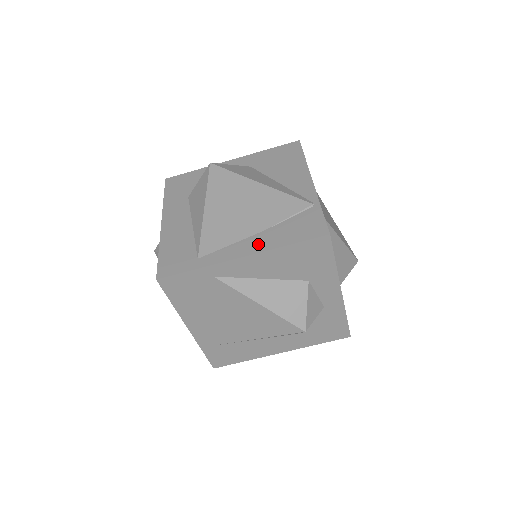
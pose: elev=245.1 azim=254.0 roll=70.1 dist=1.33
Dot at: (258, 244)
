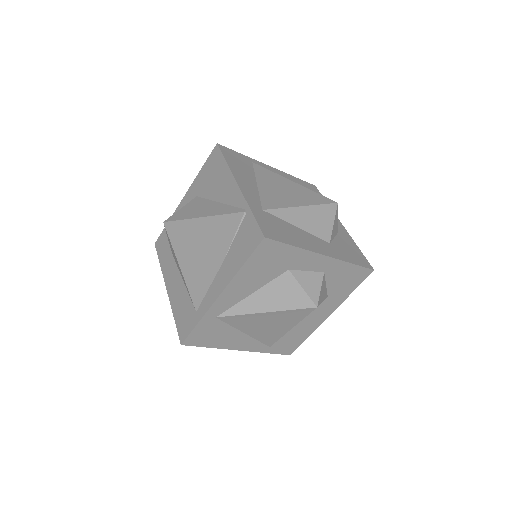
Dot at: (225, 276)
